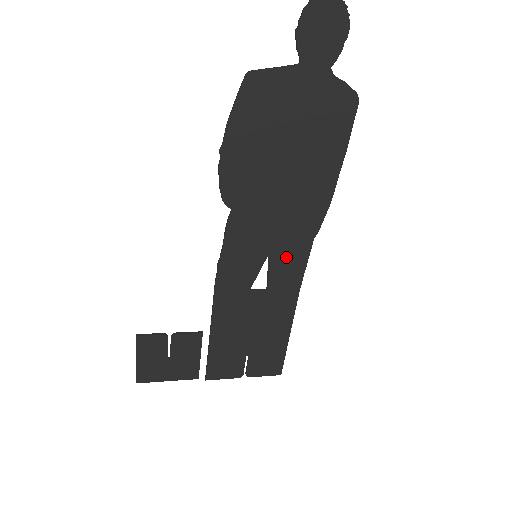
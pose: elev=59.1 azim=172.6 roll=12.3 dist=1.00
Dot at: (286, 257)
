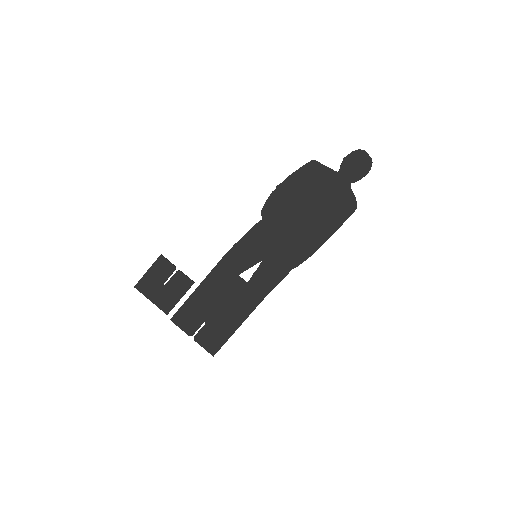
Dot at: (271, 269)
